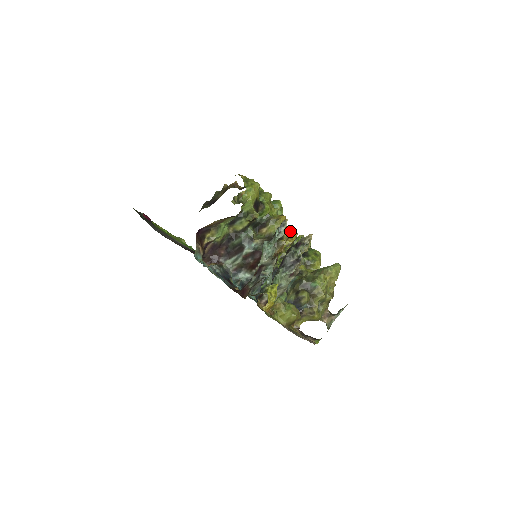
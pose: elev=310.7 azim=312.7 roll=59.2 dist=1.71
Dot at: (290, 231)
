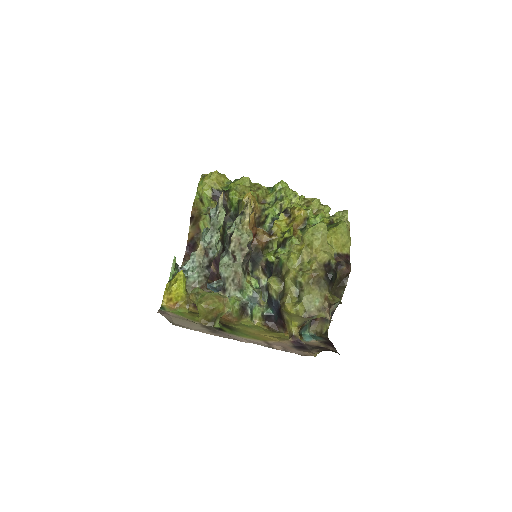
Dot at: (292, 210)
